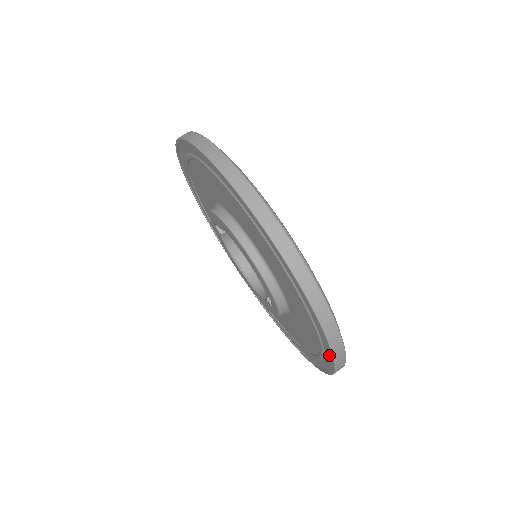
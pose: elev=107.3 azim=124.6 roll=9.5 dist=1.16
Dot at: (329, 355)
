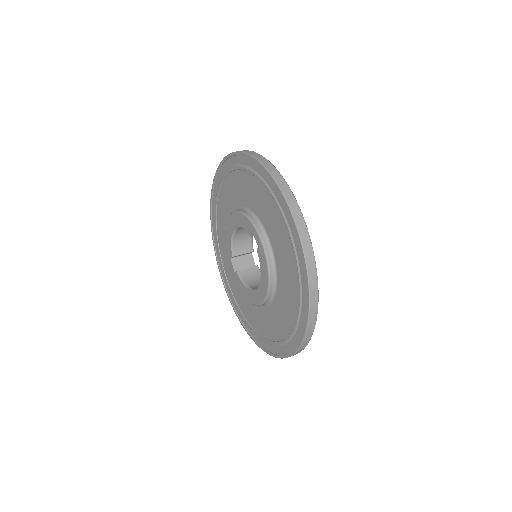
Dot at: (271, 183)
